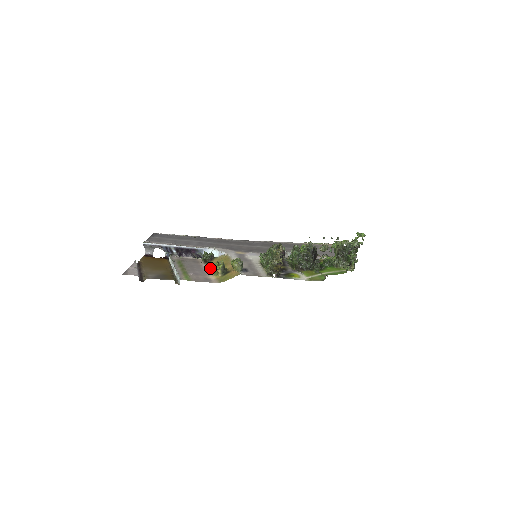
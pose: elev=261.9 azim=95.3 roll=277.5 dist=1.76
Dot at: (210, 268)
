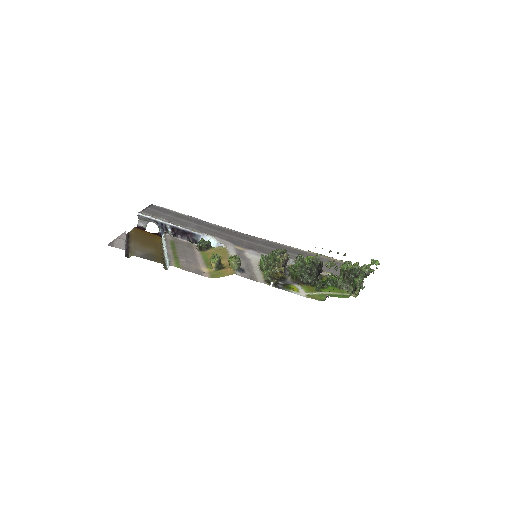
Dot at: (204, 258)
